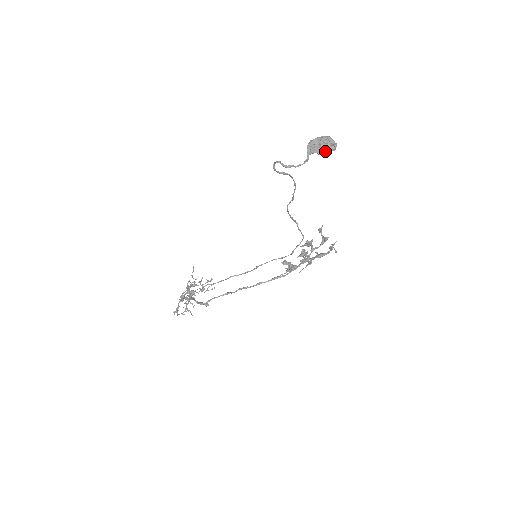
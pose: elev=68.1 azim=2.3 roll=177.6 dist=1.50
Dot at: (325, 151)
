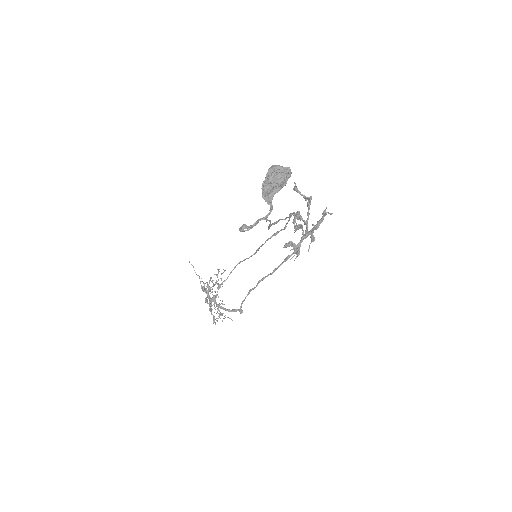
Dot at: (283, 186)
